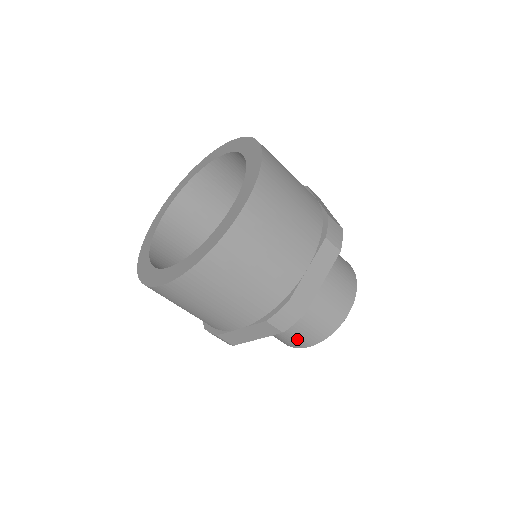
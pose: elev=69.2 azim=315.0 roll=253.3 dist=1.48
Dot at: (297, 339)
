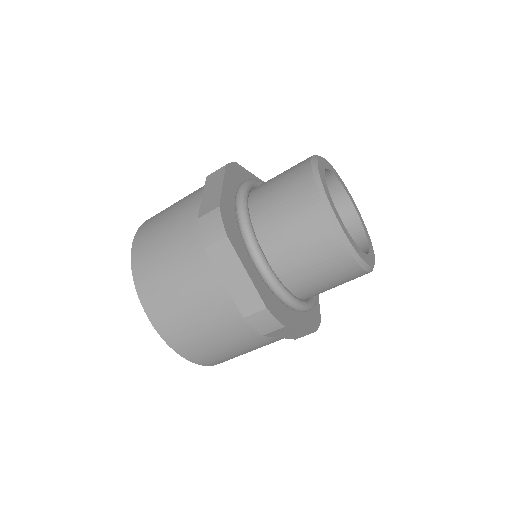
Dot at: (312, 235)
